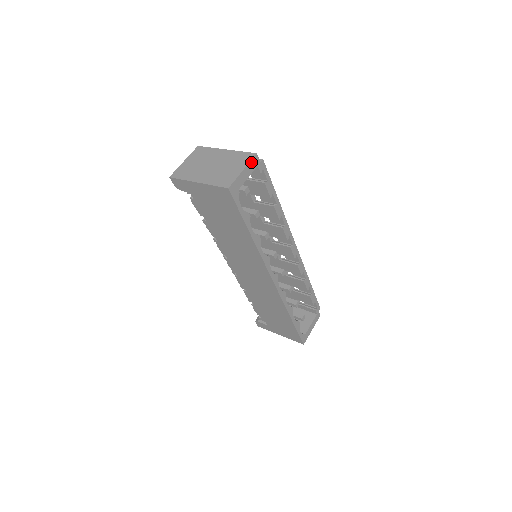
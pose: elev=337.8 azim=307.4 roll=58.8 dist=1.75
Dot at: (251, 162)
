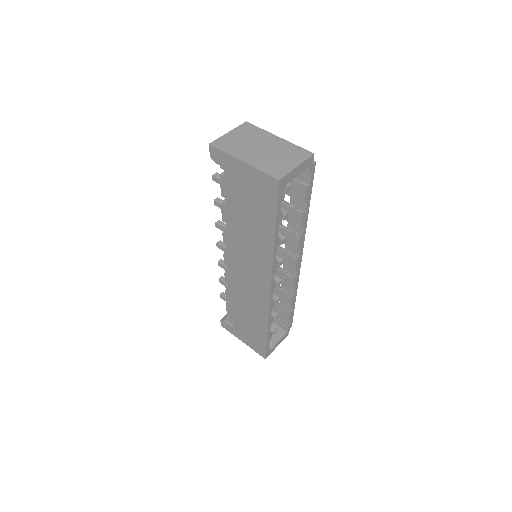
Dot at: (306, 161)
